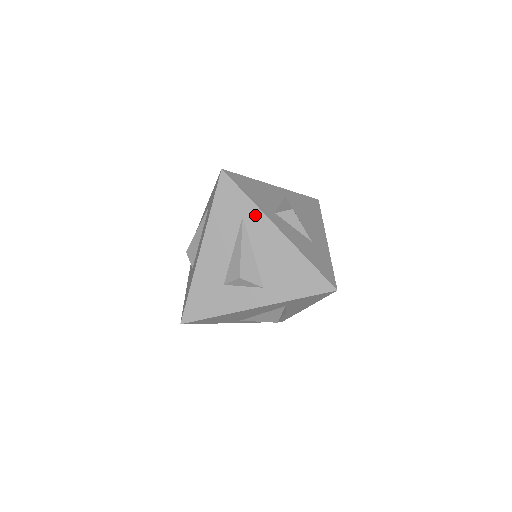
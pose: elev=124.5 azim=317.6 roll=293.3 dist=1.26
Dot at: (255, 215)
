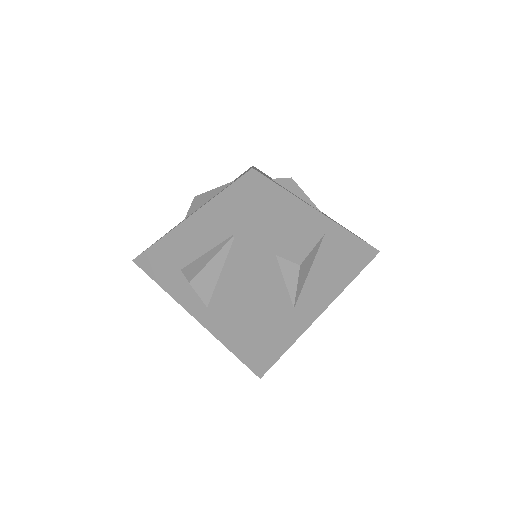
Dot at: (247, 244)
